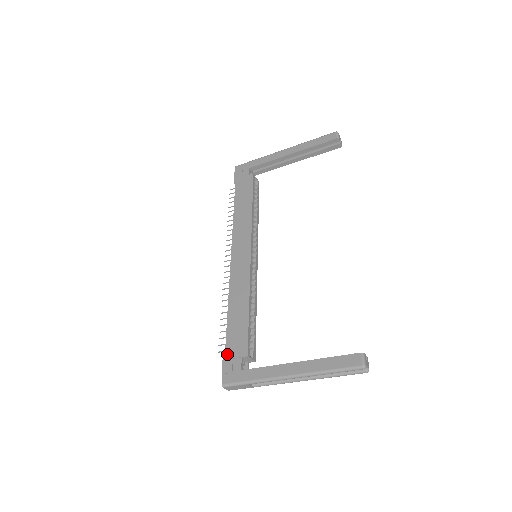
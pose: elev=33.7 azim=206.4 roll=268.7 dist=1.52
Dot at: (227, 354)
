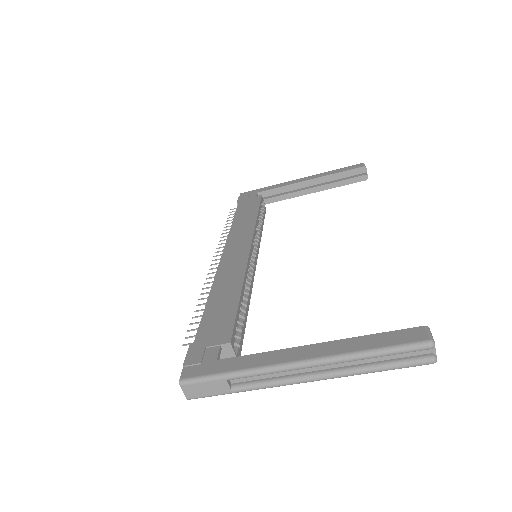
Dot at: (197, 342)
